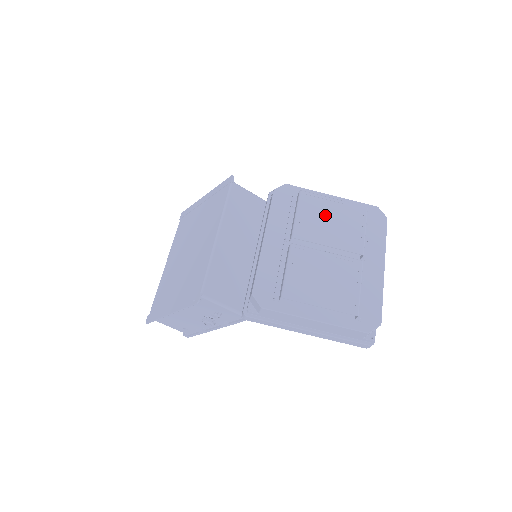
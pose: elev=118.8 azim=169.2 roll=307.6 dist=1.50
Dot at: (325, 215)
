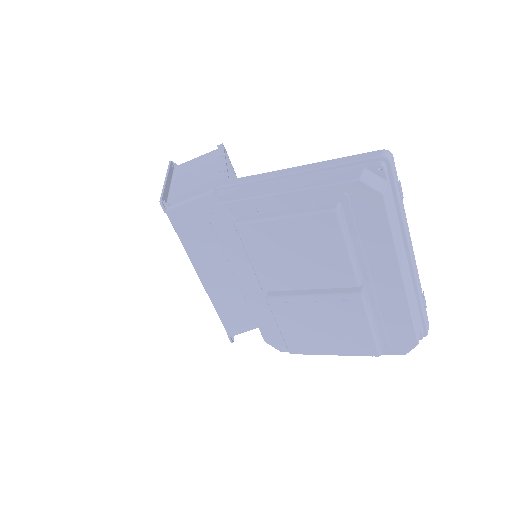
Dot at: (283, 249)
